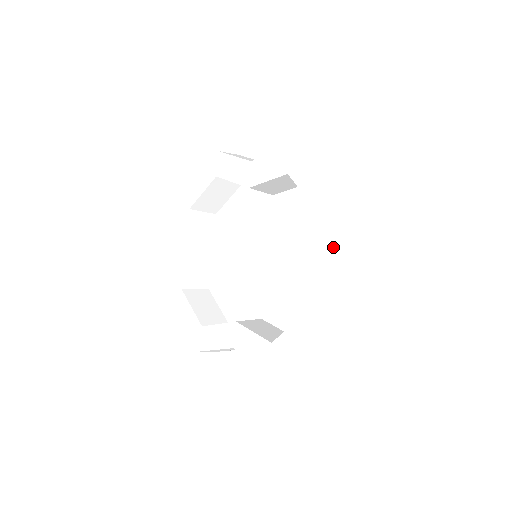
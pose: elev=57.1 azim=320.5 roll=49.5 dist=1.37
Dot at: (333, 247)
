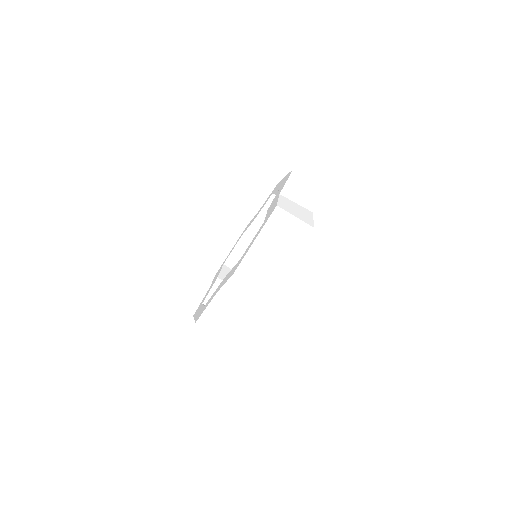
Dot at: (285, 187)
